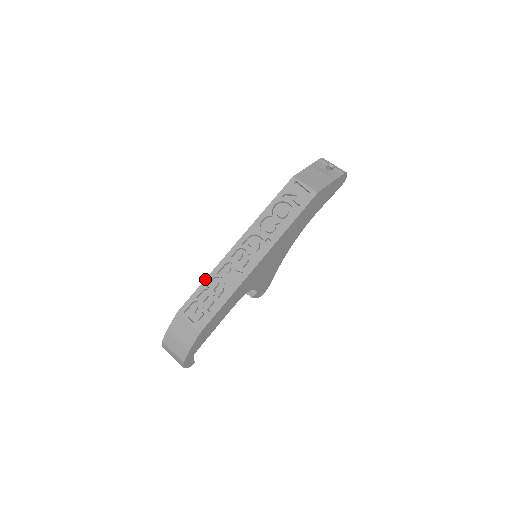
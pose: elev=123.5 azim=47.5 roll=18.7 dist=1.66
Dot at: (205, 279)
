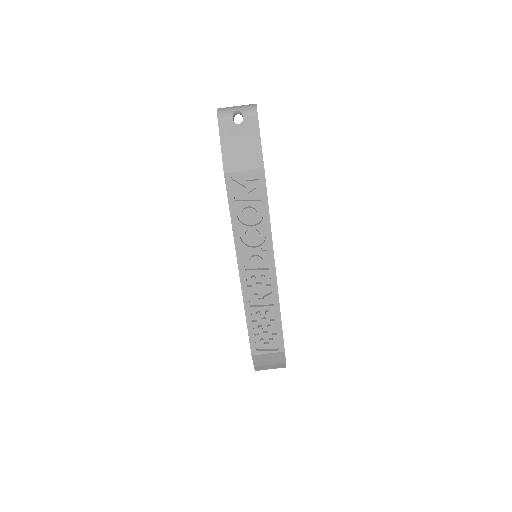
Dot at: (246, 319)
